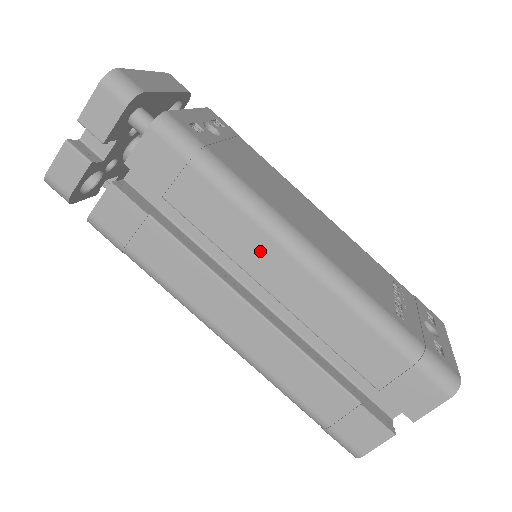
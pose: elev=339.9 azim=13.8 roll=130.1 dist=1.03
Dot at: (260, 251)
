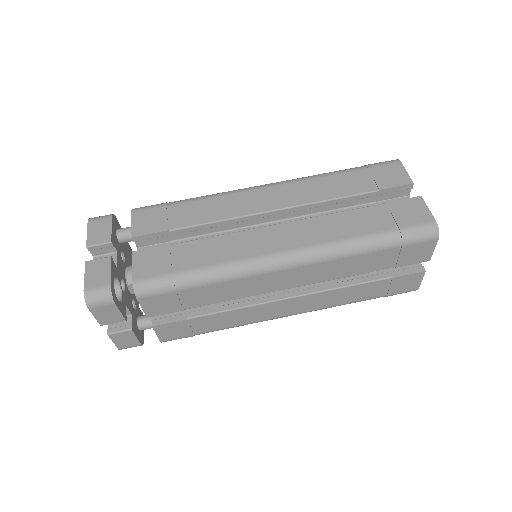
Dot at: (243, 201)
